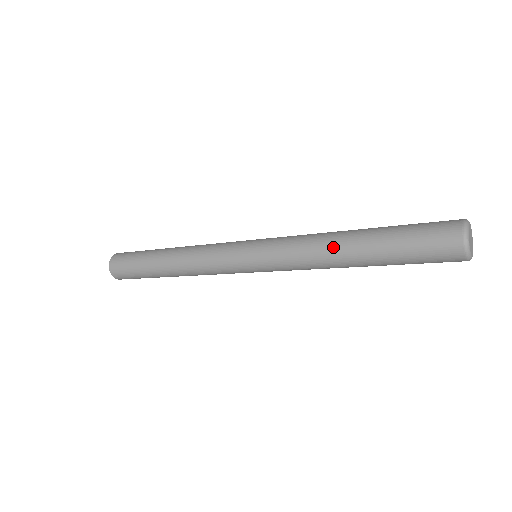
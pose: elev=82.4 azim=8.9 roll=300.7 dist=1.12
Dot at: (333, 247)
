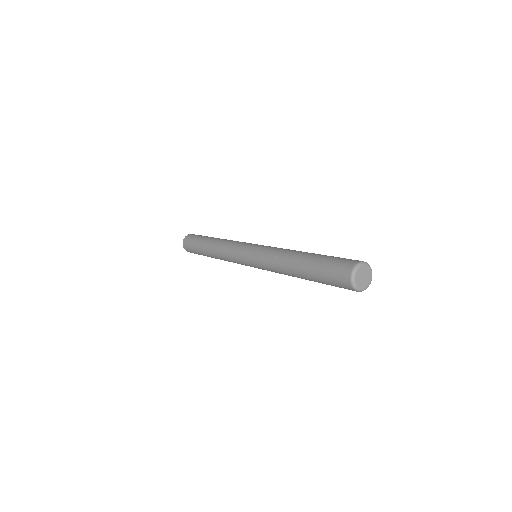
Dot at: (287, 261)
